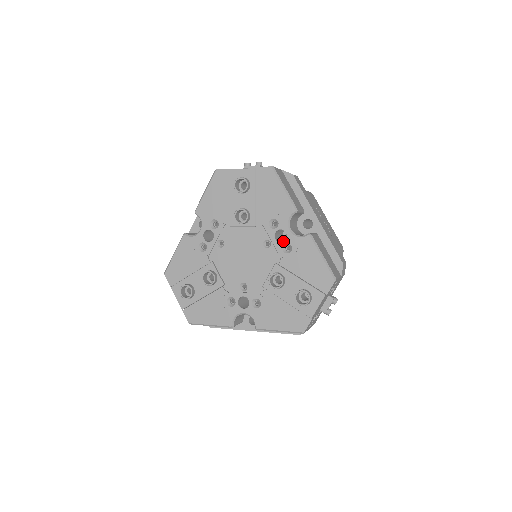
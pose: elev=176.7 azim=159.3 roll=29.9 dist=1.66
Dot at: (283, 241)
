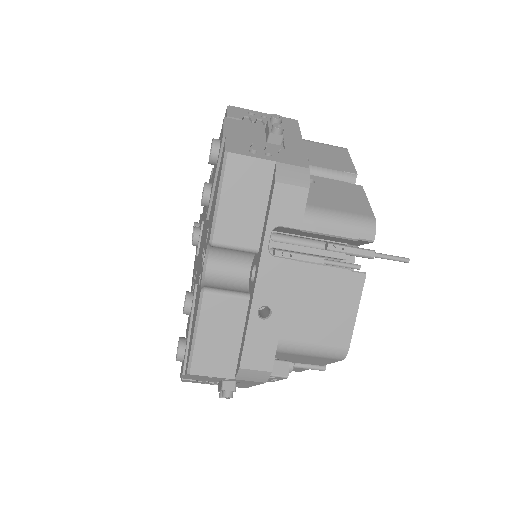
Dot at: occluded
